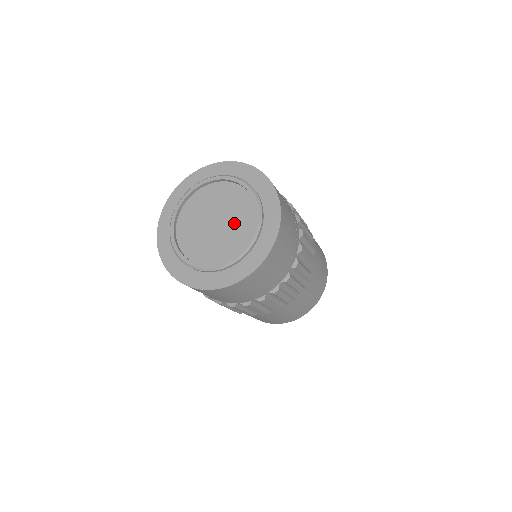
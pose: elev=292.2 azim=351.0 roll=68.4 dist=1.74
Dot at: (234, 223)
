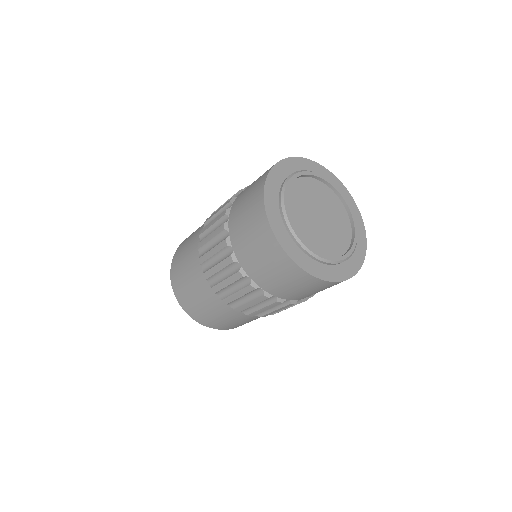
Dot at: (334, 231)
